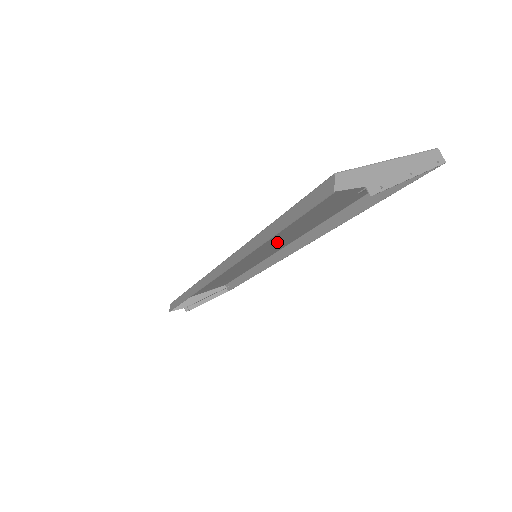
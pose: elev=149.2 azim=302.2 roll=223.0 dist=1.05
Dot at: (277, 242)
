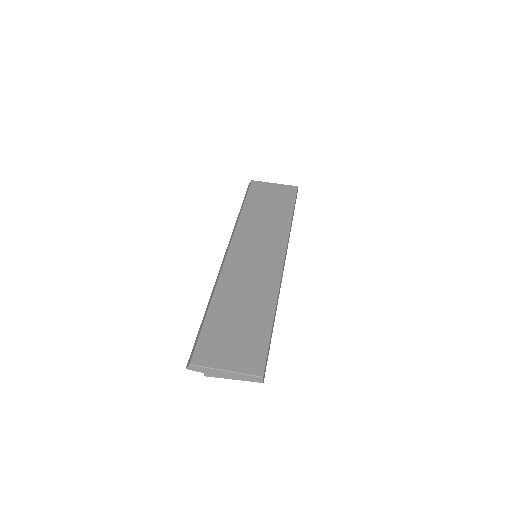
Dot at: (259, 270)
